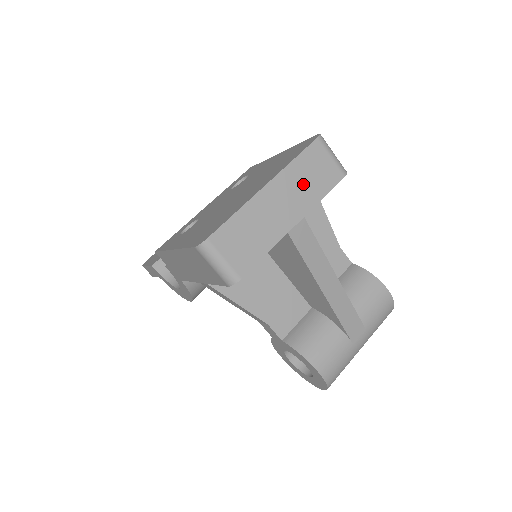
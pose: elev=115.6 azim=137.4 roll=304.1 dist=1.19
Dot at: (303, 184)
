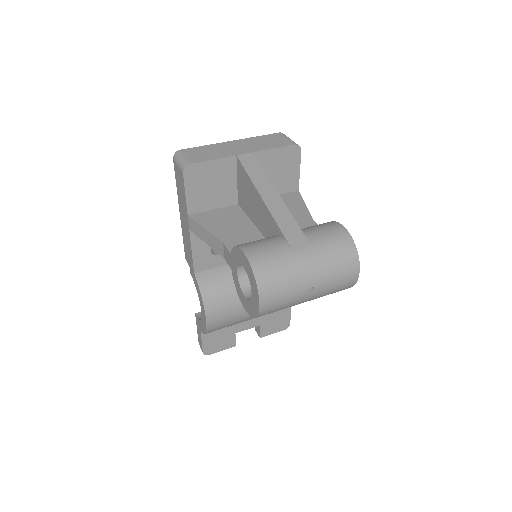
Dot at: (259, 143)
